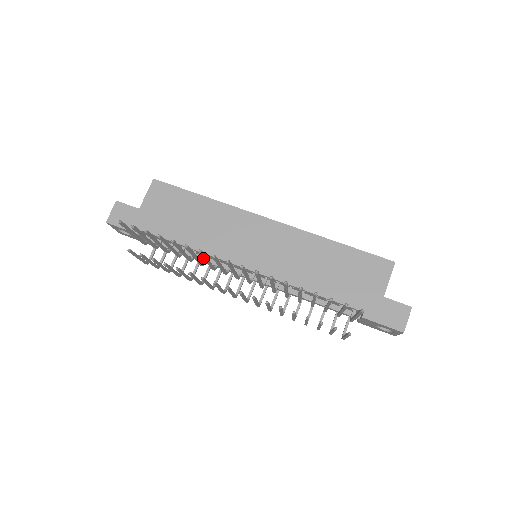
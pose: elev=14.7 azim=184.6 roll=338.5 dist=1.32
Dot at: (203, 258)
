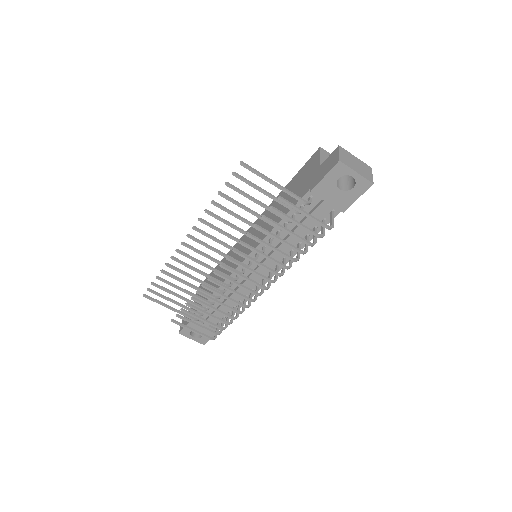
Dot at: occluded
